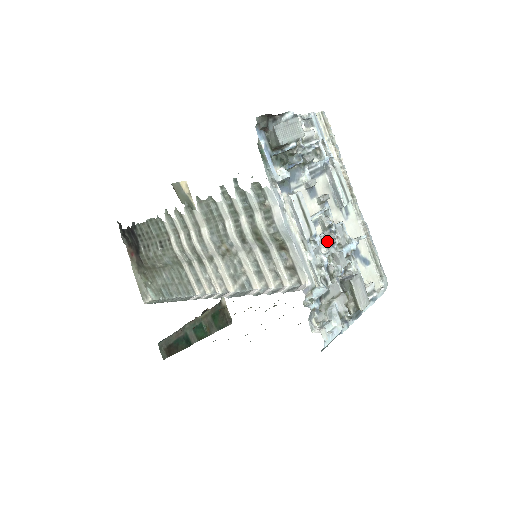
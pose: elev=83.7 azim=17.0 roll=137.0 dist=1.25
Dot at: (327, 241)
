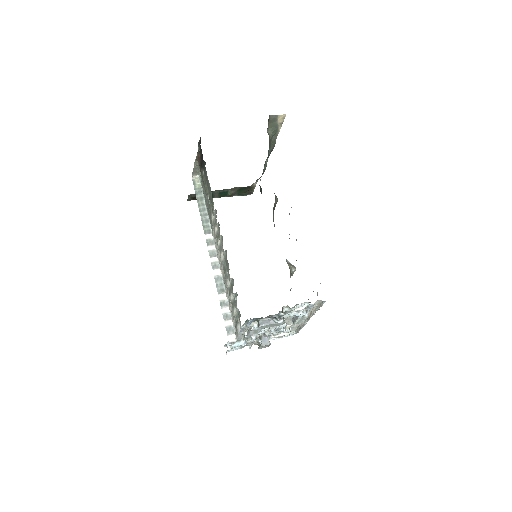
Dot at: (266, 331)
